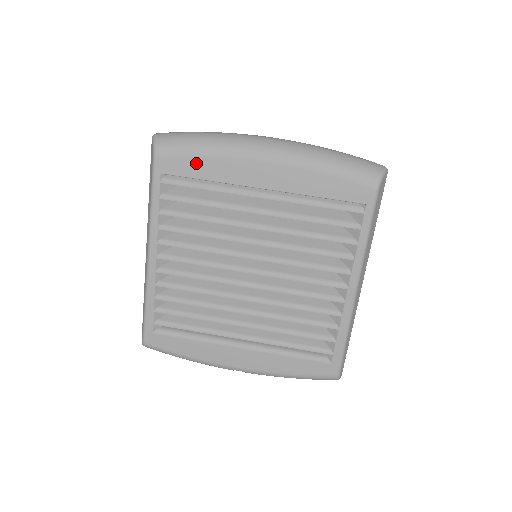
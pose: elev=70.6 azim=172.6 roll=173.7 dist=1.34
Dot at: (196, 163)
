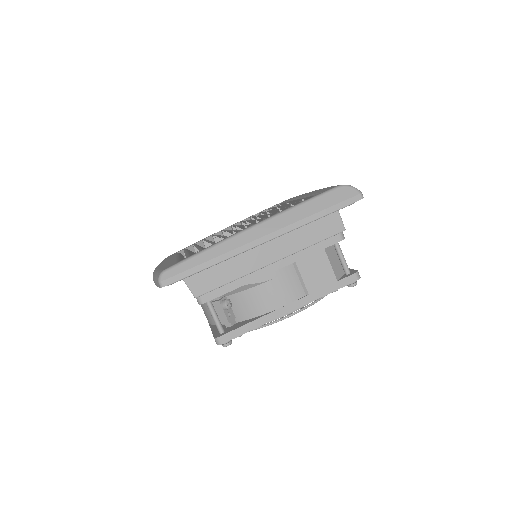
Dot at: occluded
